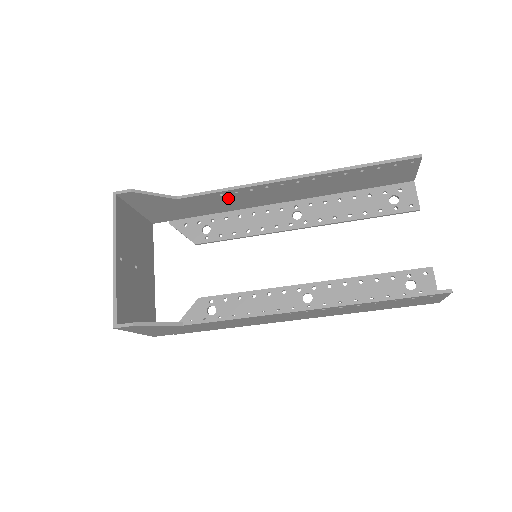
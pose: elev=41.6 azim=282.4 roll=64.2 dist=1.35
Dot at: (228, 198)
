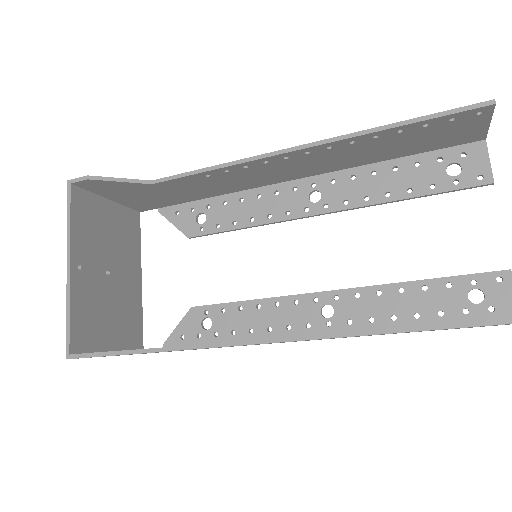
Dot at: (219, 179)
